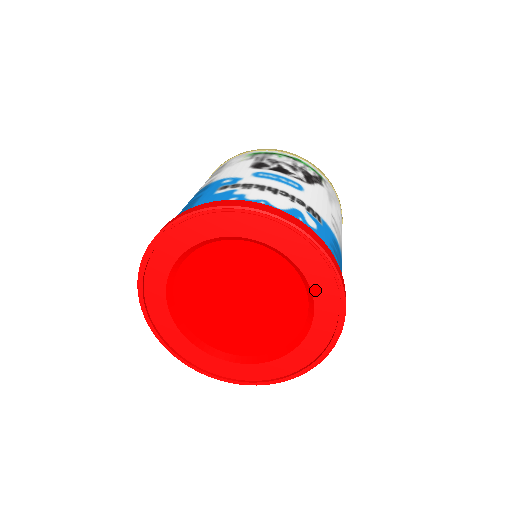
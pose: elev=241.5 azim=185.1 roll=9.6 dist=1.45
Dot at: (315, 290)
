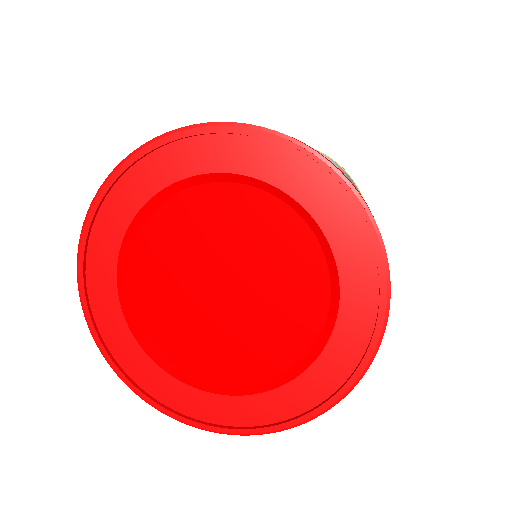
Dot at: (323, 359)
